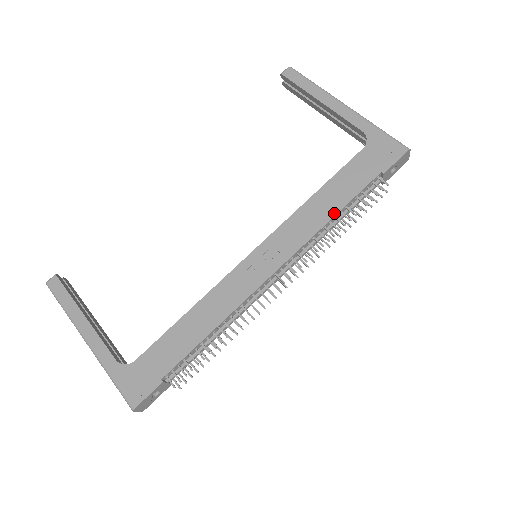
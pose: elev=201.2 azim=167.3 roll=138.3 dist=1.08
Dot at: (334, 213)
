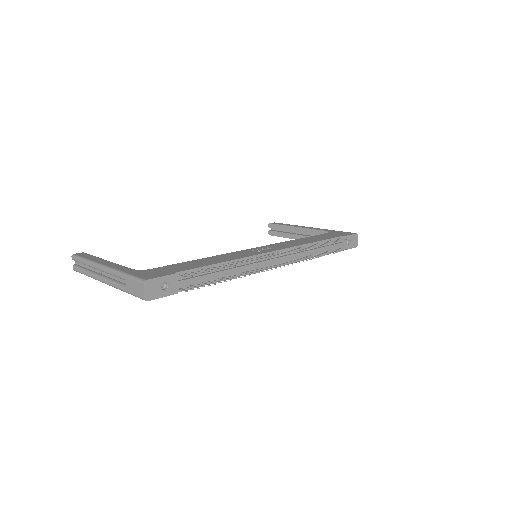
Dot at: (313, 242)
